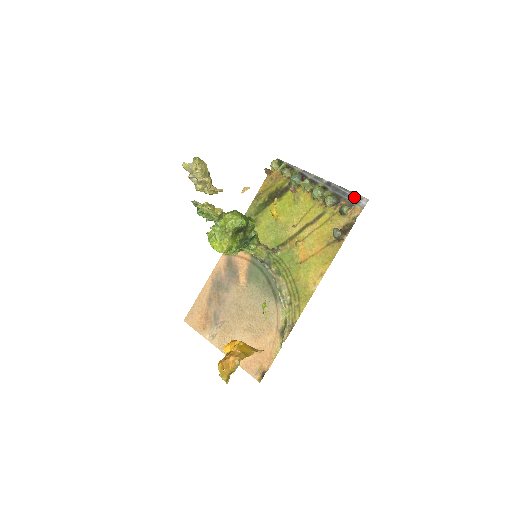
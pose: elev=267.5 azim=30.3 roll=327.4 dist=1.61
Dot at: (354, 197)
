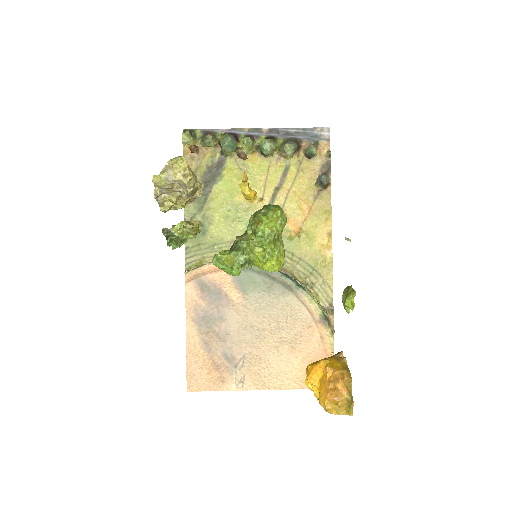
Dot at: (311, 132)
